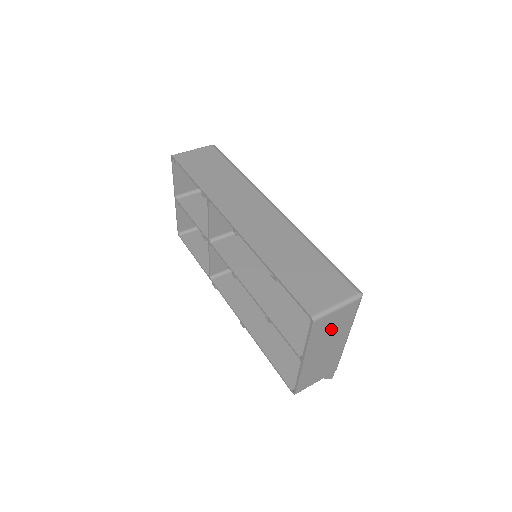
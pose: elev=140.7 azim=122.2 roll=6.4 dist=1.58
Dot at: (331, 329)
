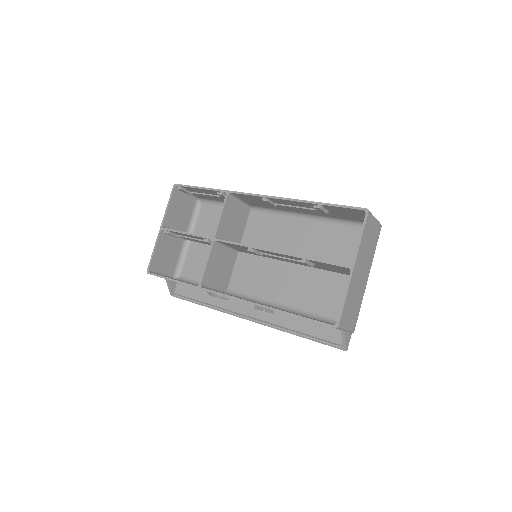
Dot at: (369, 243)
